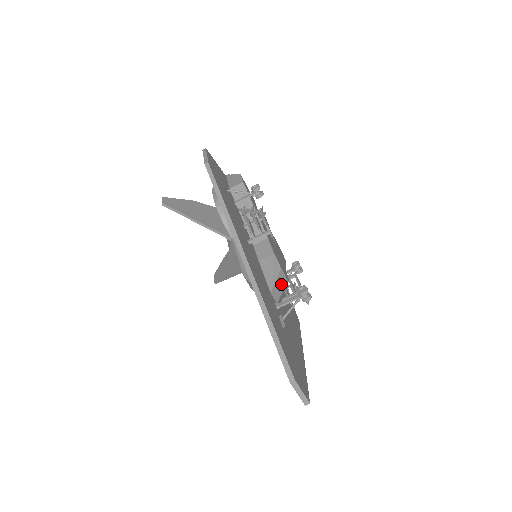
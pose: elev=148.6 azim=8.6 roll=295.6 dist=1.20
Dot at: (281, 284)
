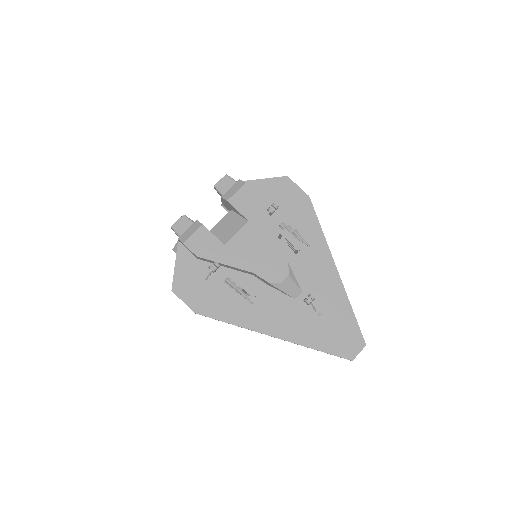
Dot at: (291, 284)
